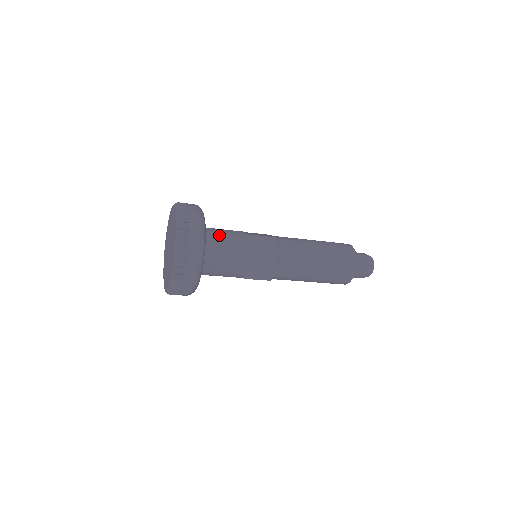
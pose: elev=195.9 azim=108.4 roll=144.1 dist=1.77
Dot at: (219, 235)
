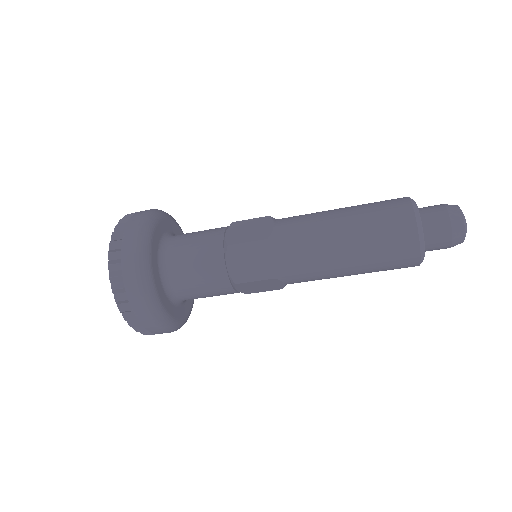
Dot at: (182, 258)
